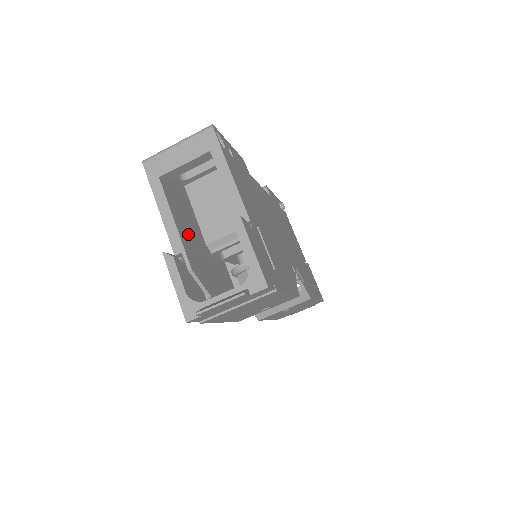
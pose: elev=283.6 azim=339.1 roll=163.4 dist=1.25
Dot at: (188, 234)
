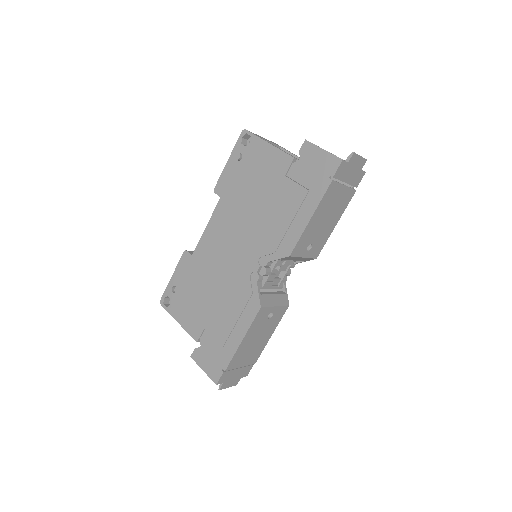
Dot at: occluded
